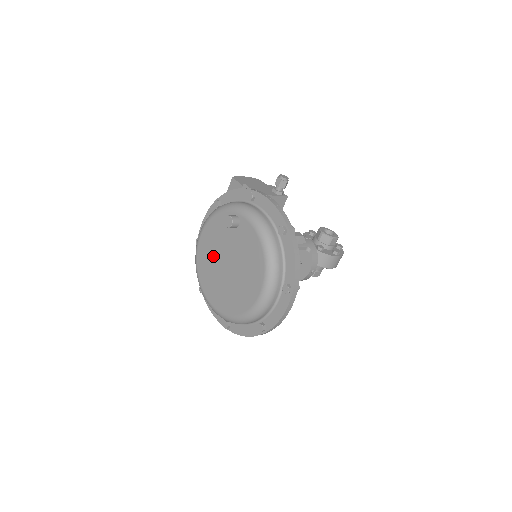
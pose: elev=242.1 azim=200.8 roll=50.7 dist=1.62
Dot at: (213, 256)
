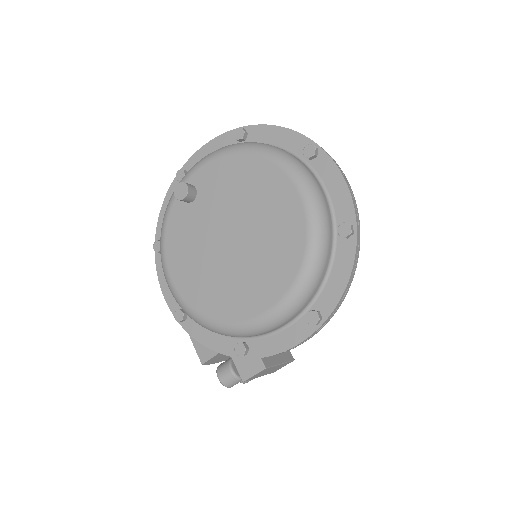
Dot at: (206, 266)
